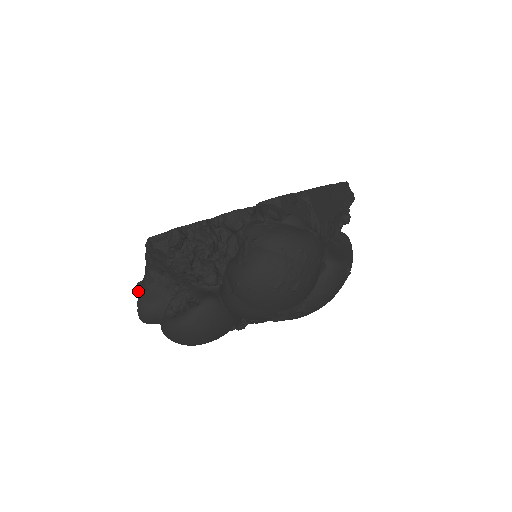
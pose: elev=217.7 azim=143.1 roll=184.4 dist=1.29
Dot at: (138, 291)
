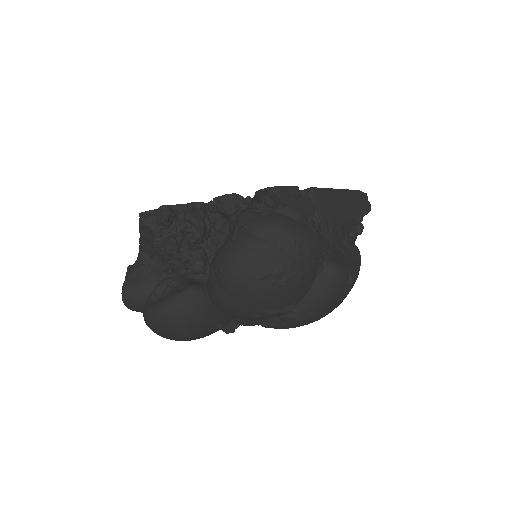
Dot at: (127, 274)
